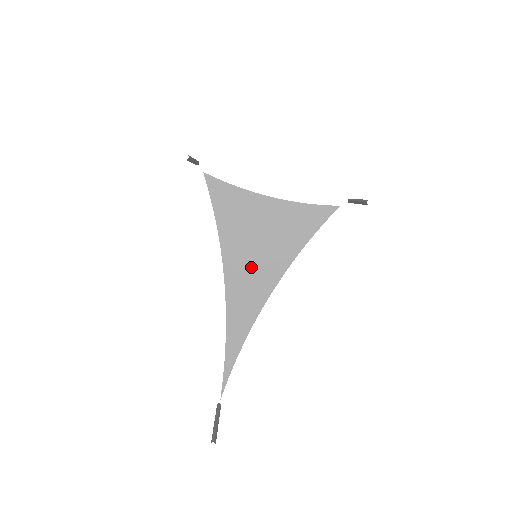
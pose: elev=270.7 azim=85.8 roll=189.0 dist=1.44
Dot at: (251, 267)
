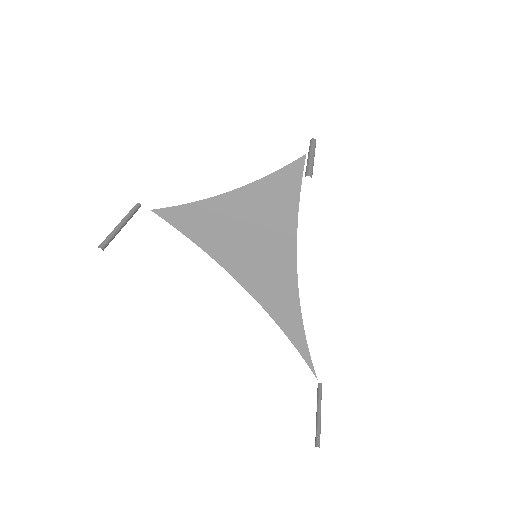
Dot at: (260, 266)
